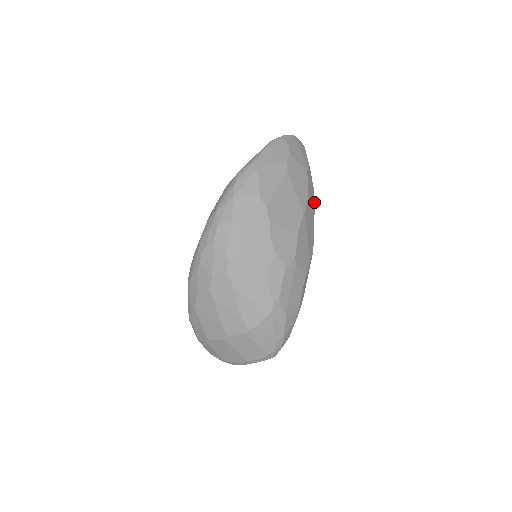
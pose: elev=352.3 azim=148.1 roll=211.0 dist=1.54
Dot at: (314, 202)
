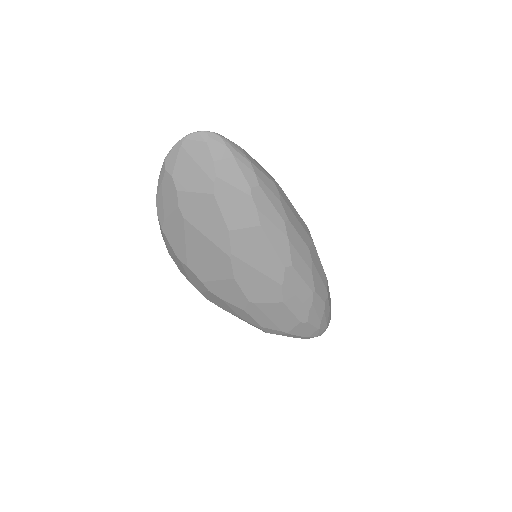
Dot at: (256, 213)
